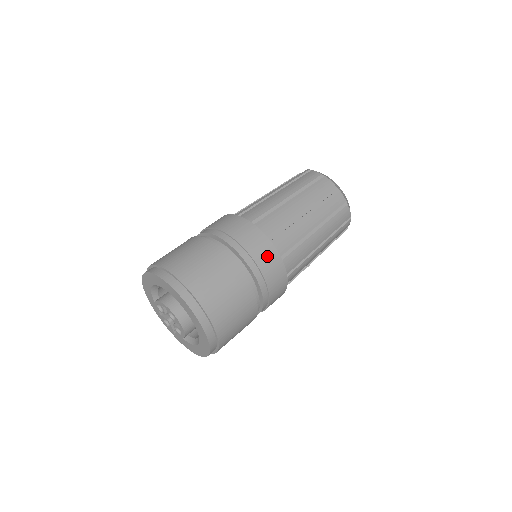
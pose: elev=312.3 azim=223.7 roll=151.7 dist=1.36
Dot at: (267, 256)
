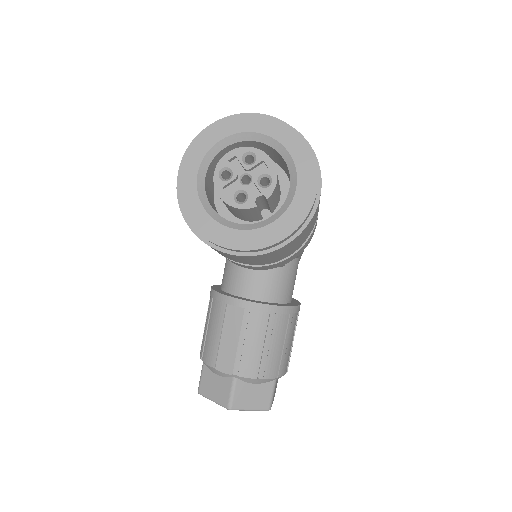
Dot at: occluded
